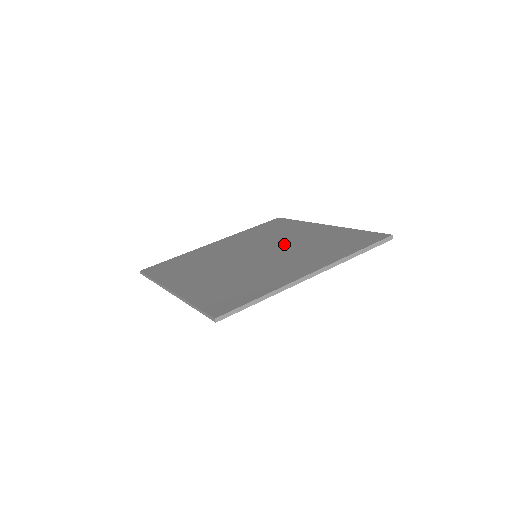
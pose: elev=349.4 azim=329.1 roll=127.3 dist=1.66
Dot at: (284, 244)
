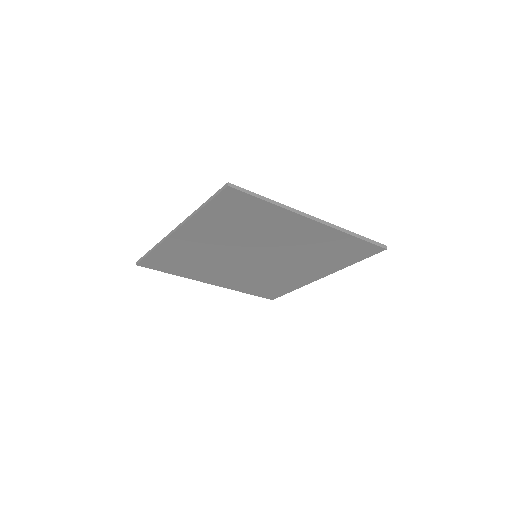
Dot at: occluded
